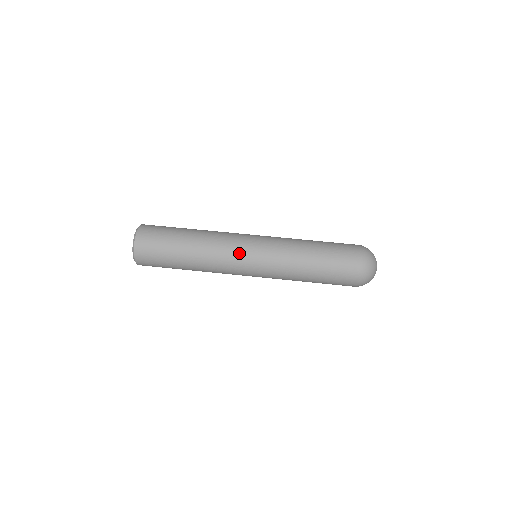
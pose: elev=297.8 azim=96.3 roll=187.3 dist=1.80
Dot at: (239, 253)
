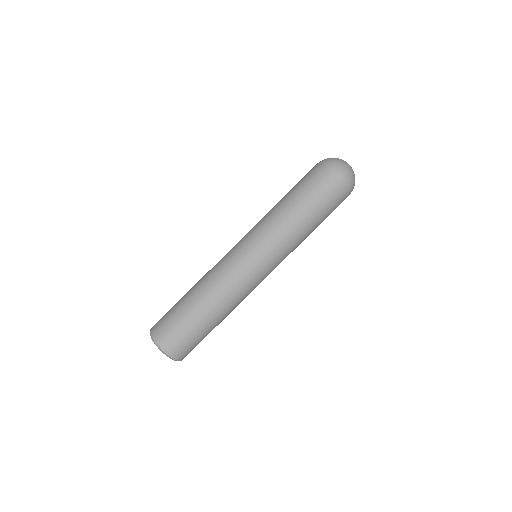
Dot at: (247, 272)
